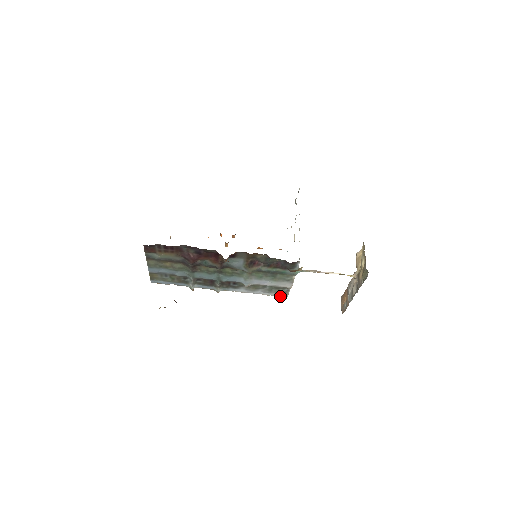
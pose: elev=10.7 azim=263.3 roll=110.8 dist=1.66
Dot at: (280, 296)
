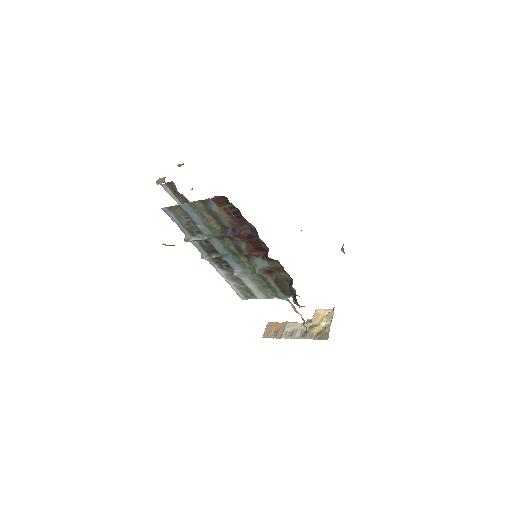
Dot at: (239, 295)
